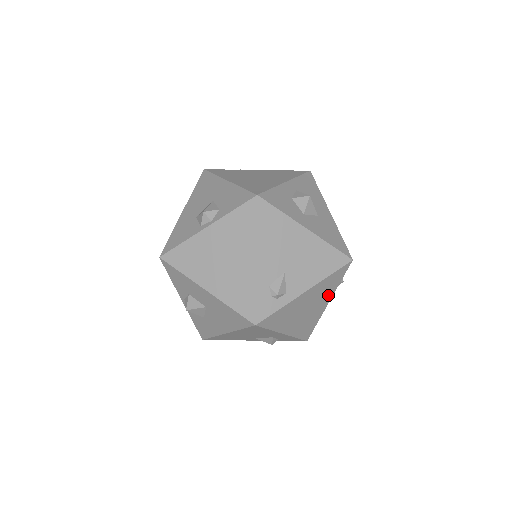
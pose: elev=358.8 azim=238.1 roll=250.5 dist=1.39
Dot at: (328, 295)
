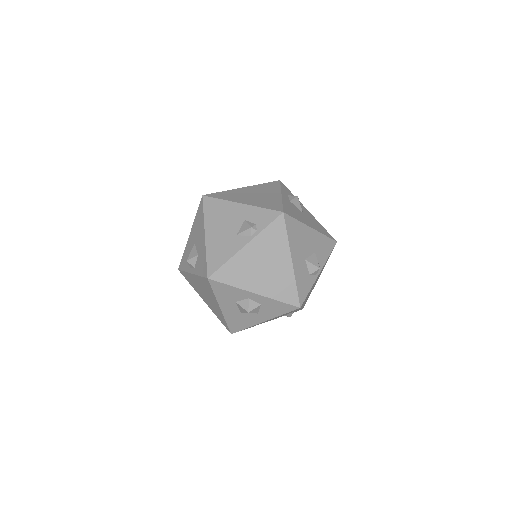
Dot at: (274, 192)
